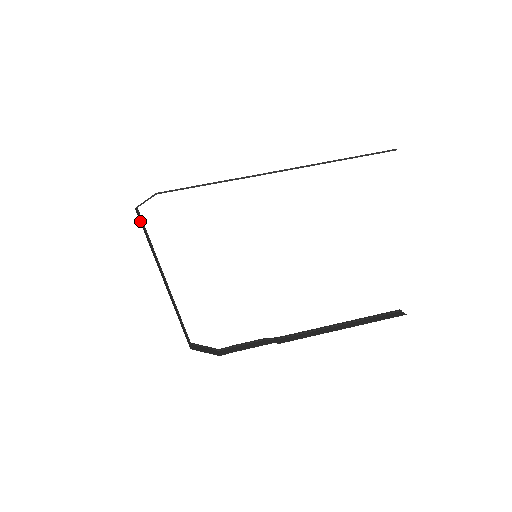
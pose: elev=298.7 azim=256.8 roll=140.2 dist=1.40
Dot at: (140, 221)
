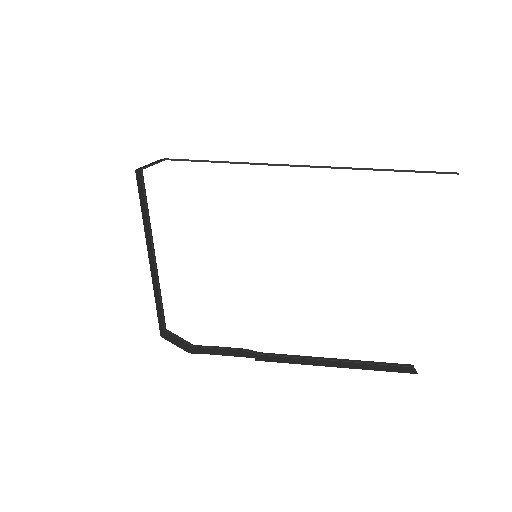
Dot at: (138, 184)
